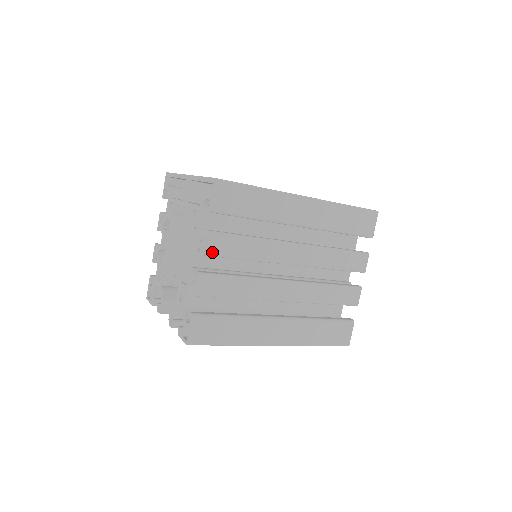
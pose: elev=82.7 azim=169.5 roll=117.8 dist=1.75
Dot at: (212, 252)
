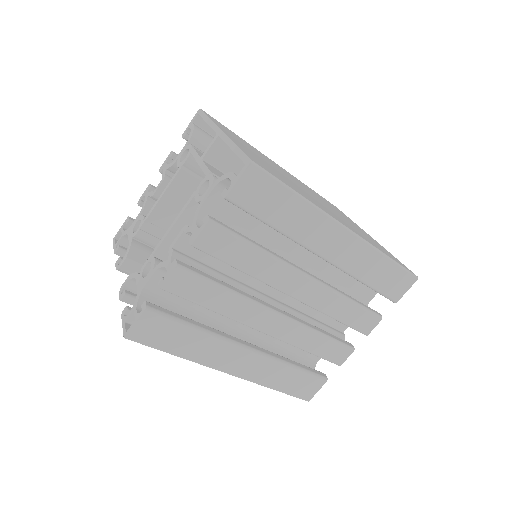
Dot at: (204, 246)
